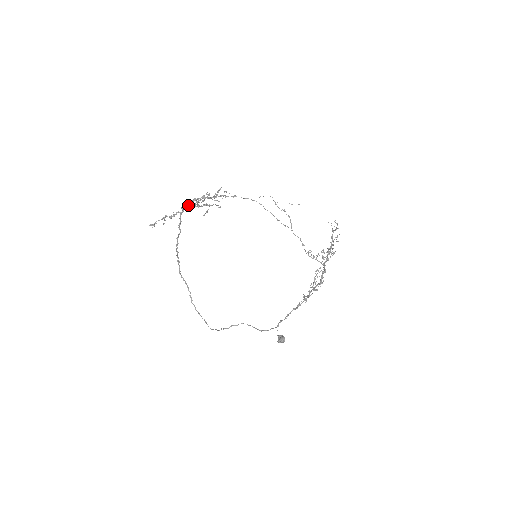
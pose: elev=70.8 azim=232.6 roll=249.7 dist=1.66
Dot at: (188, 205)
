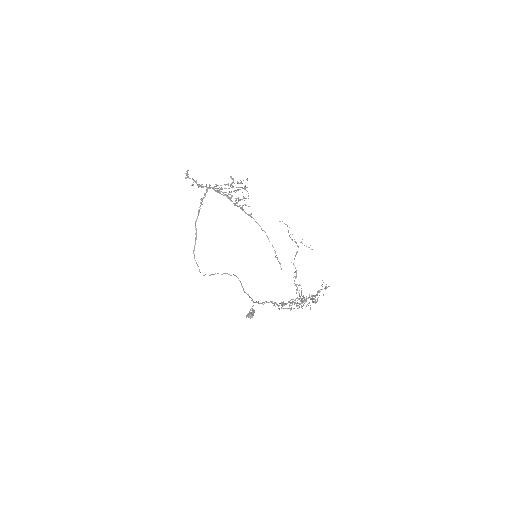
Dot at: (214, 189)
